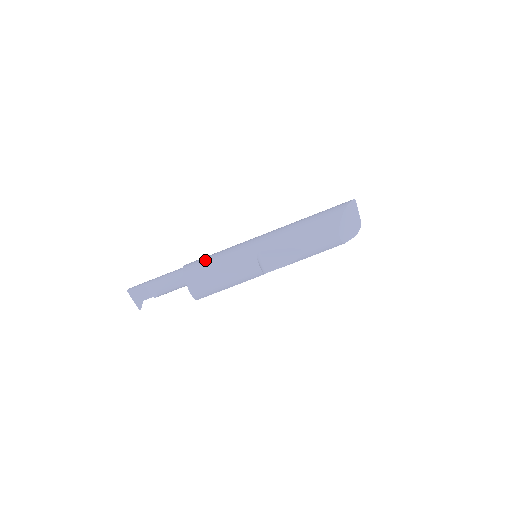
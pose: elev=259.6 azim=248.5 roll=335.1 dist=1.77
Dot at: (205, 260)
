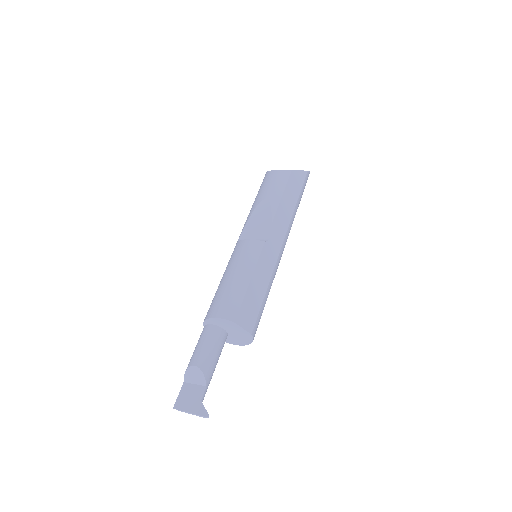
Dot at: occluded
